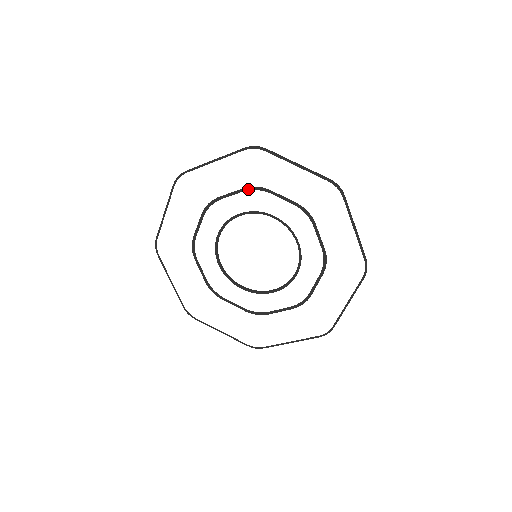
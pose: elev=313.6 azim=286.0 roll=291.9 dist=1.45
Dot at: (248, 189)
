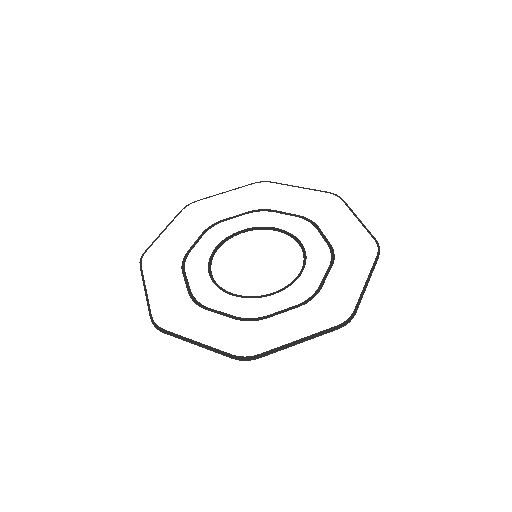
Dot at: (302, 218)
